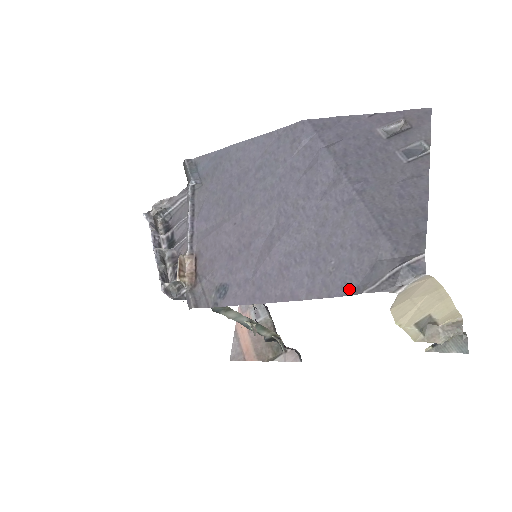
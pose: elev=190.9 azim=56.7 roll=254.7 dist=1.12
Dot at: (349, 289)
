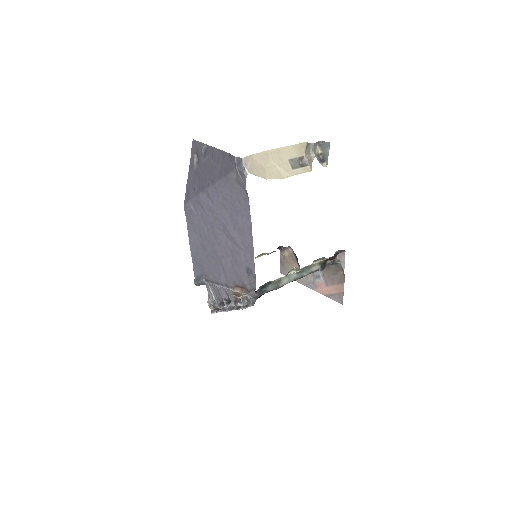
Dot at: (246, 197)
